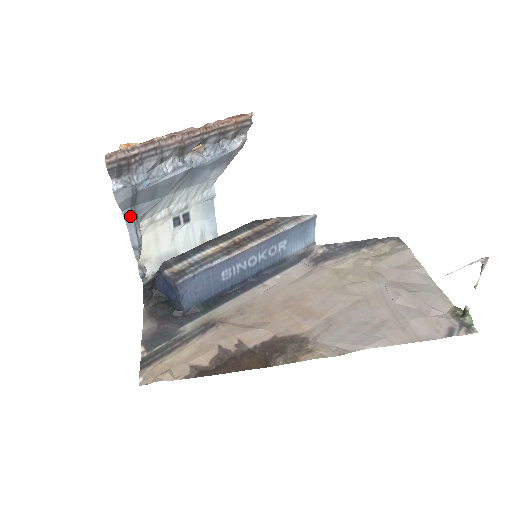
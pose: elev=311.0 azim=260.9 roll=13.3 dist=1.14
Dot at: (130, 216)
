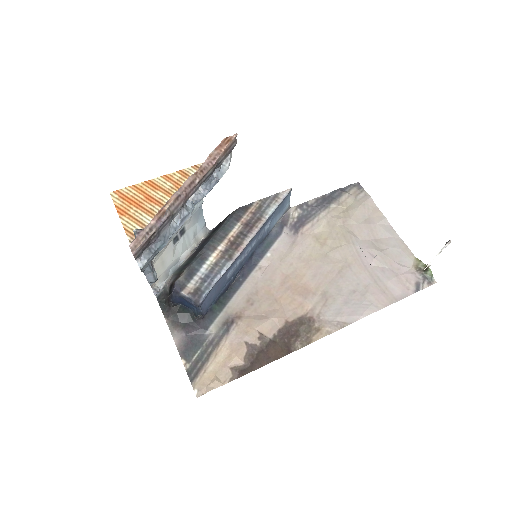
Dot at: (147, 267)
